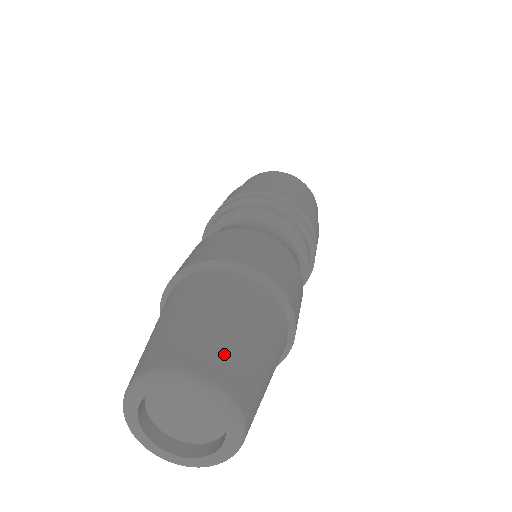
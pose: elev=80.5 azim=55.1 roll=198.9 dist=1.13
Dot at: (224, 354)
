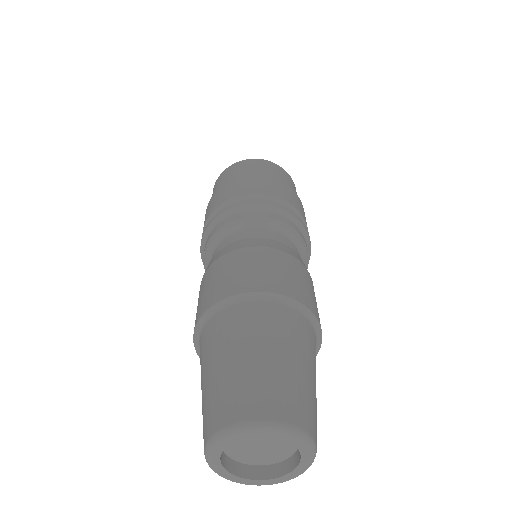
Dot at: (251, 390)
